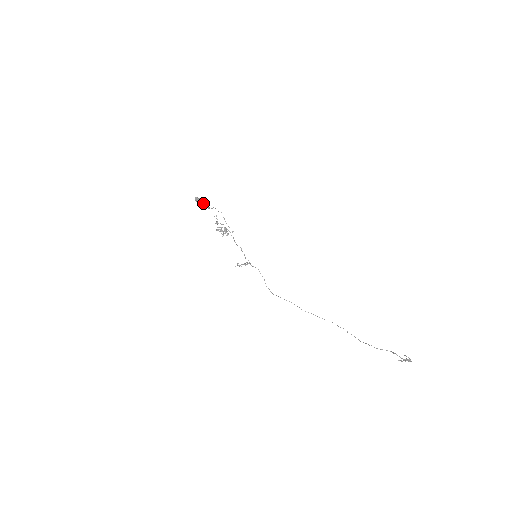
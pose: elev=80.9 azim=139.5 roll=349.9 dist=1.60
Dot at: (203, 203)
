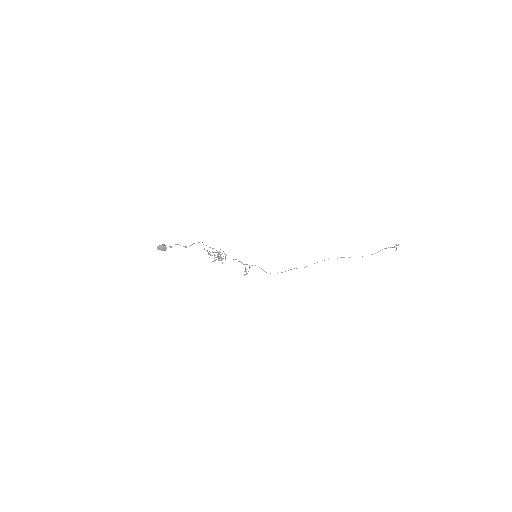
Dot at: occluded
